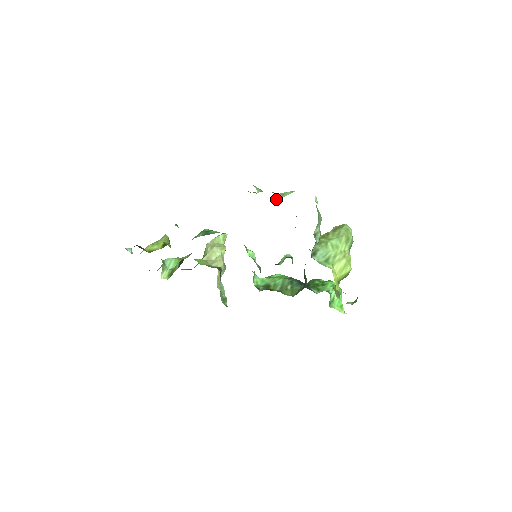
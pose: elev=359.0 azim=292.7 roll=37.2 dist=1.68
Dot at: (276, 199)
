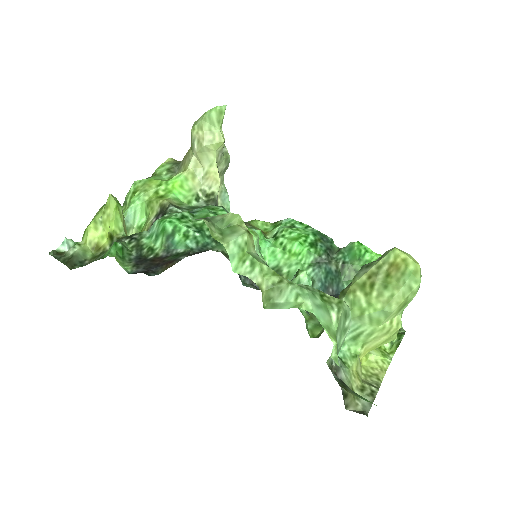
Dot at: (265, 303)
